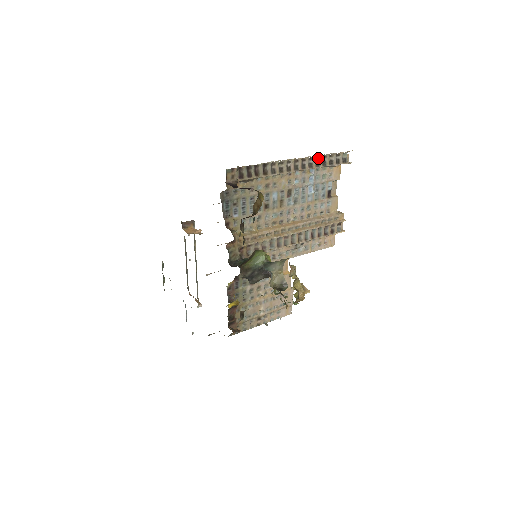
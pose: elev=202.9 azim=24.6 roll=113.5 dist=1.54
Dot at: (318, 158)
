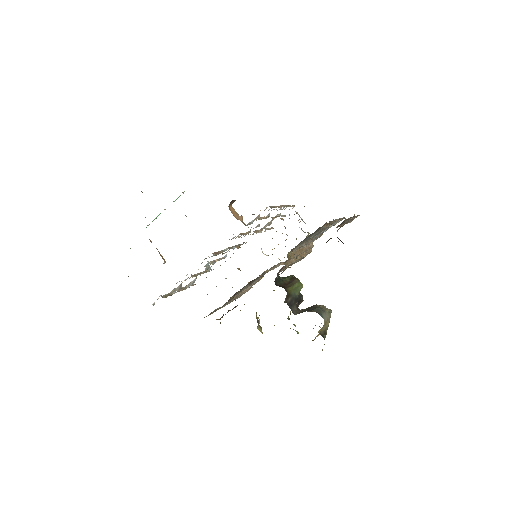
Dot at: occluded
